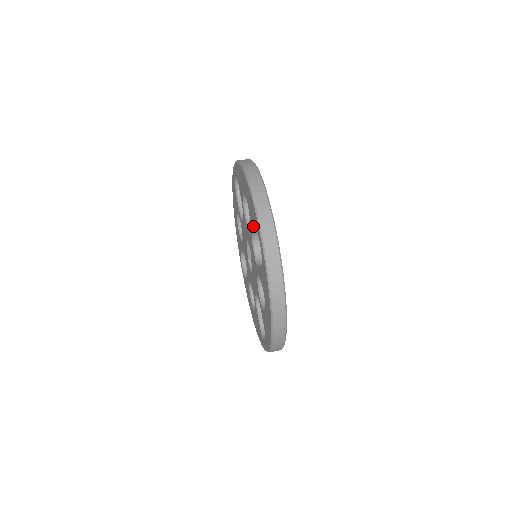
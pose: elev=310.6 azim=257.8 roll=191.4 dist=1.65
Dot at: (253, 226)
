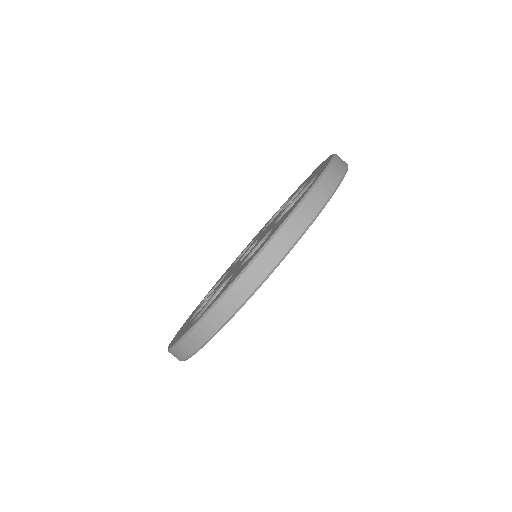
Dot at: (223, 288)
